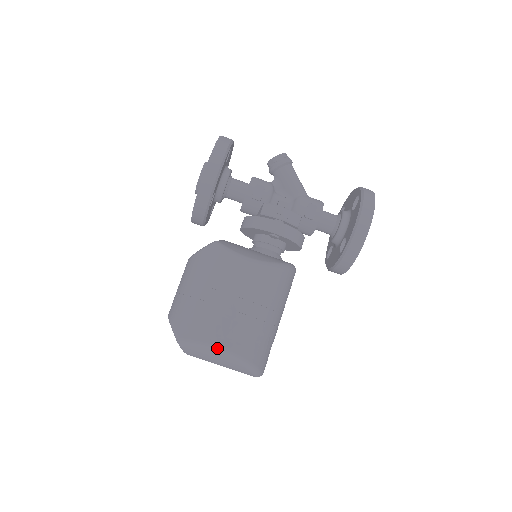
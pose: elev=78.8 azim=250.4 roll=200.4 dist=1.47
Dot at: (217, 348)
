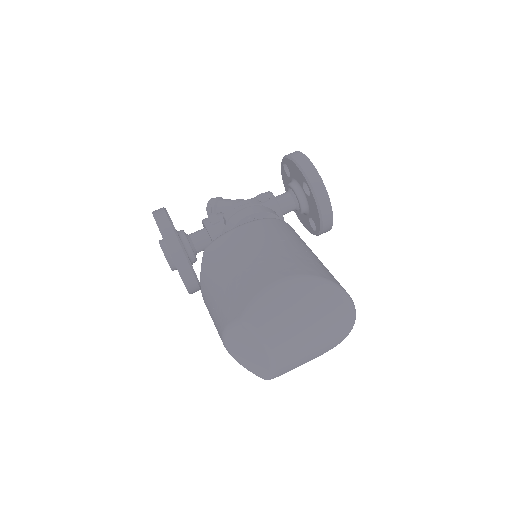
Dot at: (278, 284)
